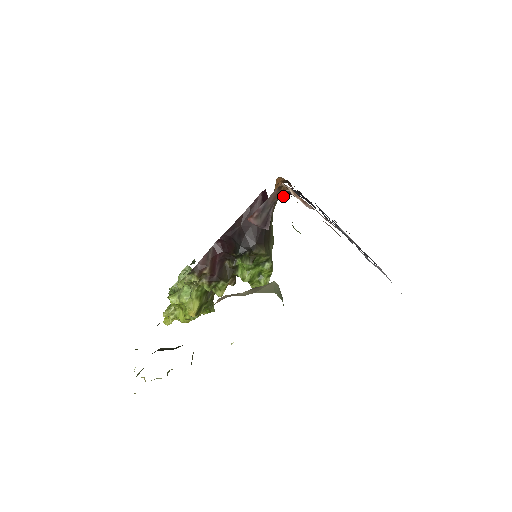
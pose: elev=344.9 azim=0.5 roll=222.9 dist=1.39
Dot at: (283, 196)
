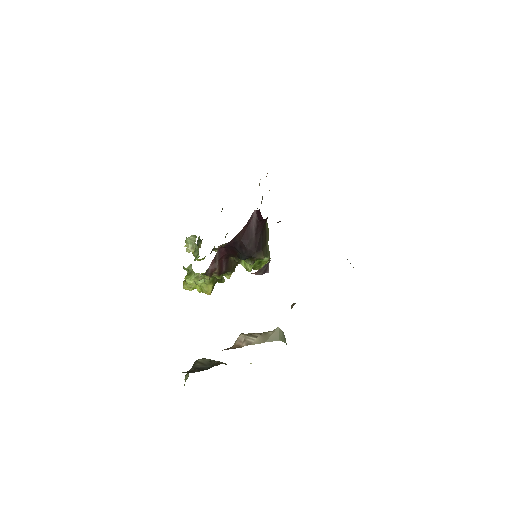
Dot at: occluded
